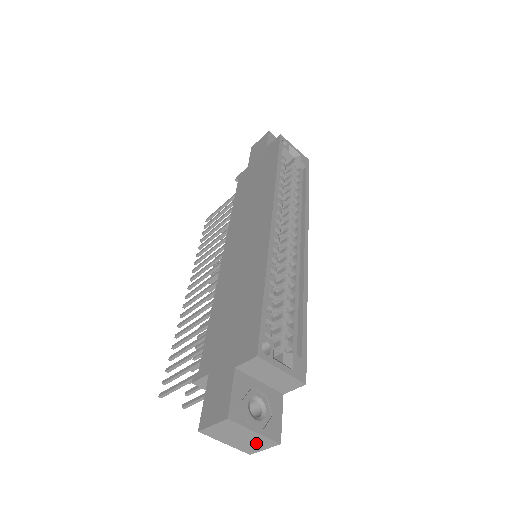
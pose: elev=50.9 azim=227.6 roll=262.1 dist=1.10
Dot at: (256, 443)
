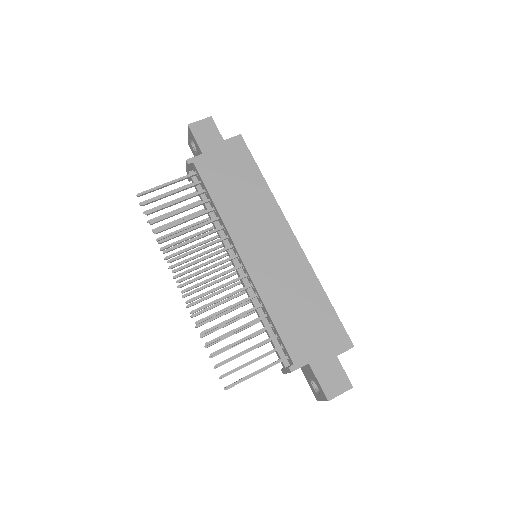
Dot at: occluded
